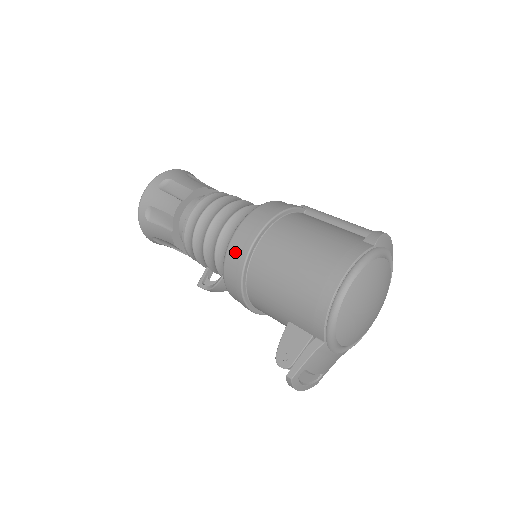
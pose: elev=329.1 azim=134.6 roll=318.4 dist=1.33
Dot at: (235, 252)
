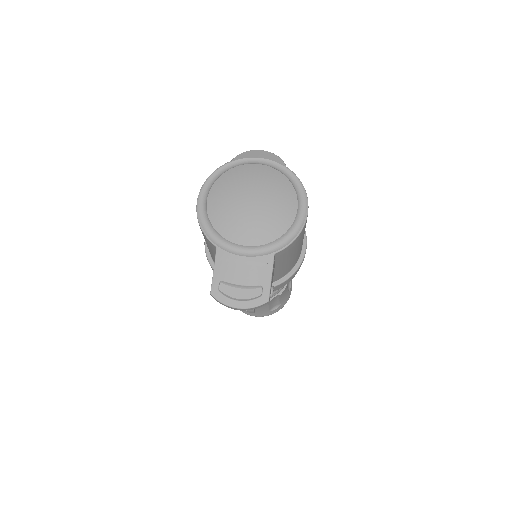
Dot at: occluded
